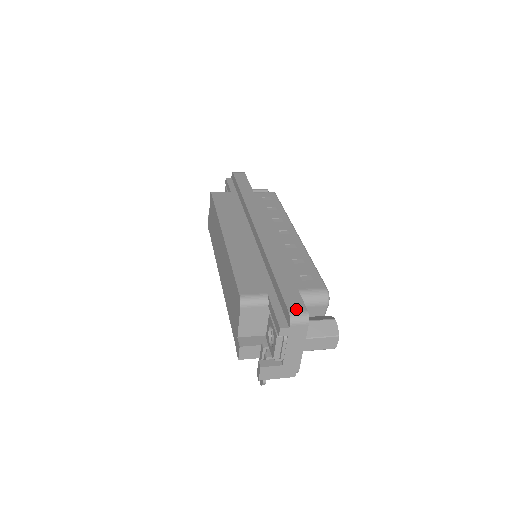
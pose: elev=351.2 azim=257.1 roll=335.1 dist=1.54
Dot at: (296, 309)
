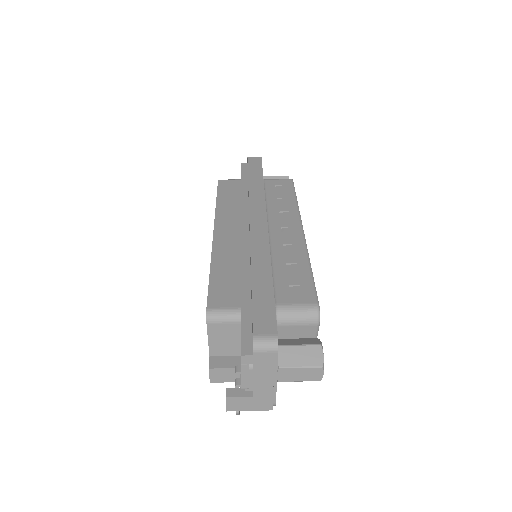
Dot at: (263, 332)
